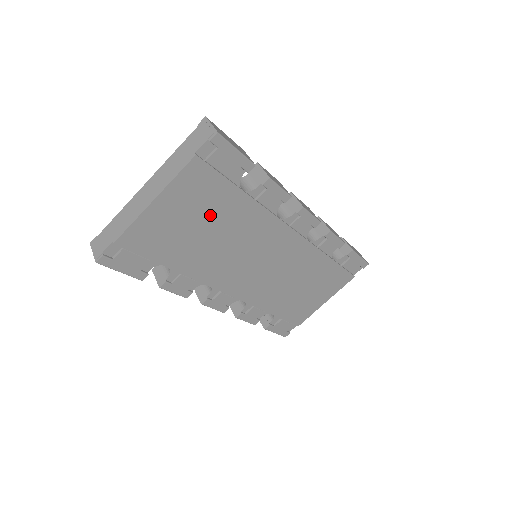
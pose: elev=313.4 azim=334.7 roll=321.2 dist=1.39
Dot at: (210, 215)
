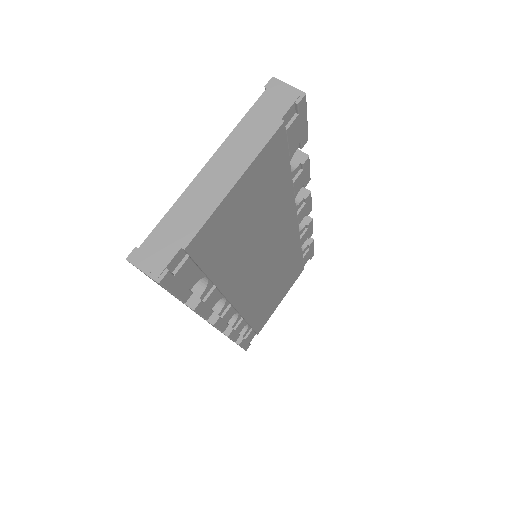
Dot at: (262, 203)
